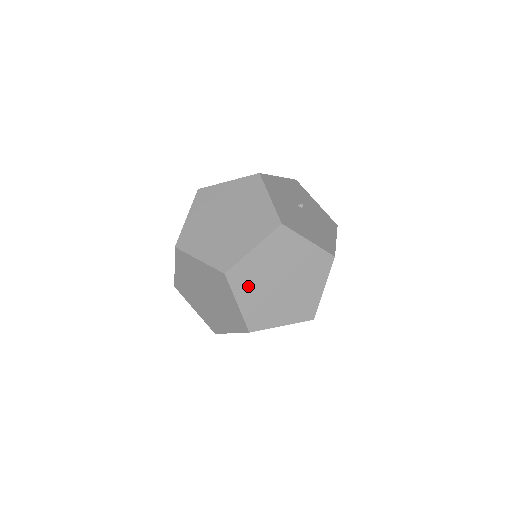
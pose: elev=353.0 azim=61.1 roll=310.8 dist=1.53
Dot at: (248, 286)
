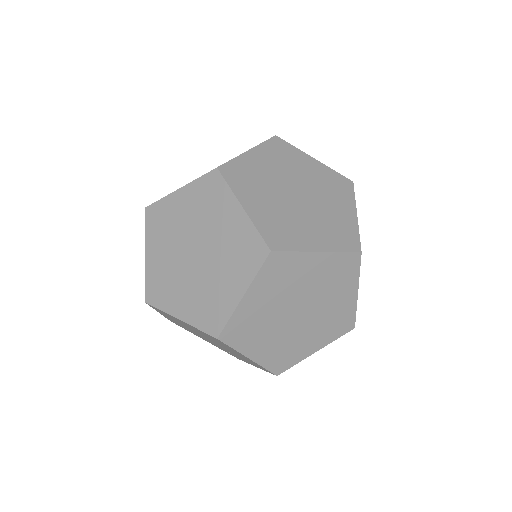
Dot at: (272, 286)
